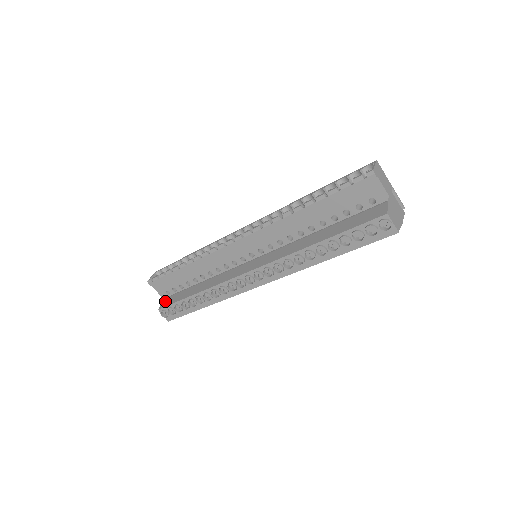
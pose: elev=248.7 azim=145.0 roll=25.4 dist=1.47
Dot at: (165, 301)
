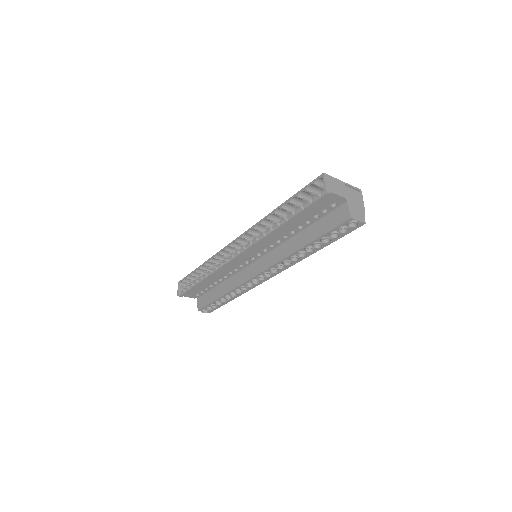
Dot at: (199, 302)
